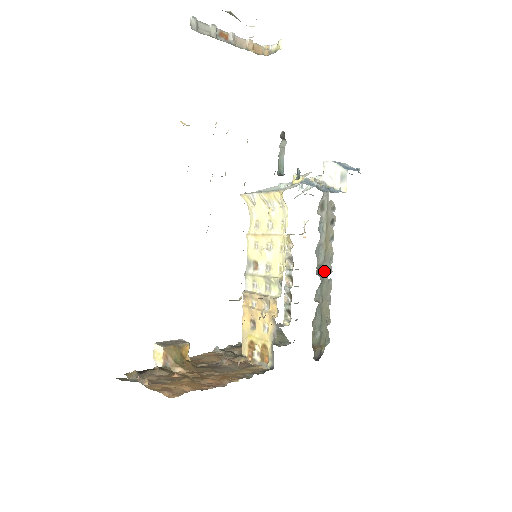
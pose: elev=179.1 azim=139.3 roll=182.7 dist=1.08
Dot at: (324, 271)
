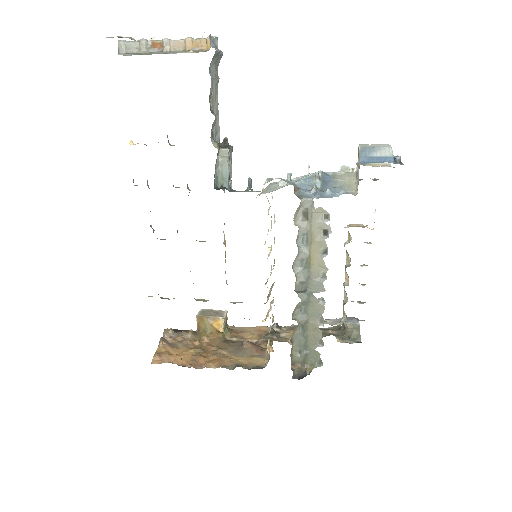
Dot at: (311, 289)
